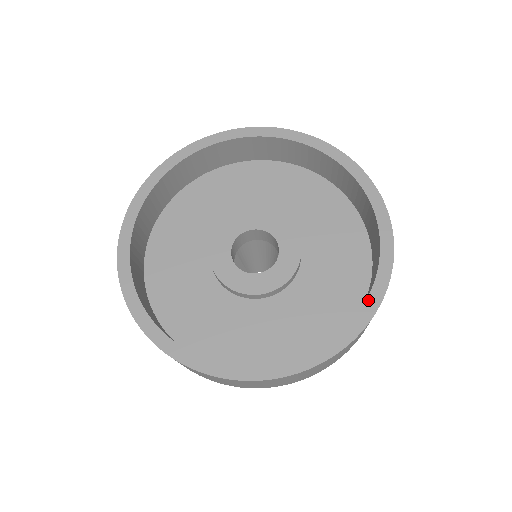
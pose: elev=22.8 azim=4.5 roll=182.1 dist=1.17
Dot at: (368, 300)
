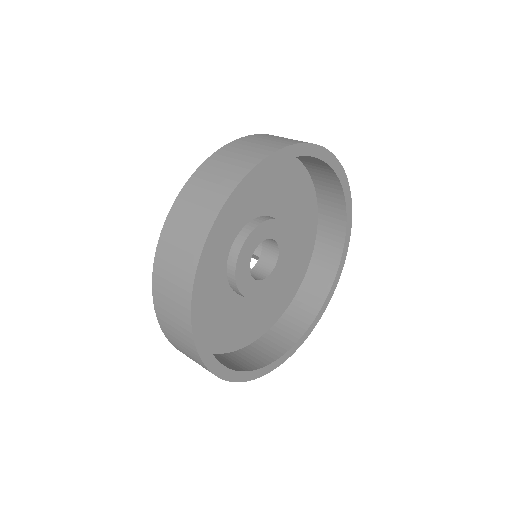
Dot at: (288, 352)
